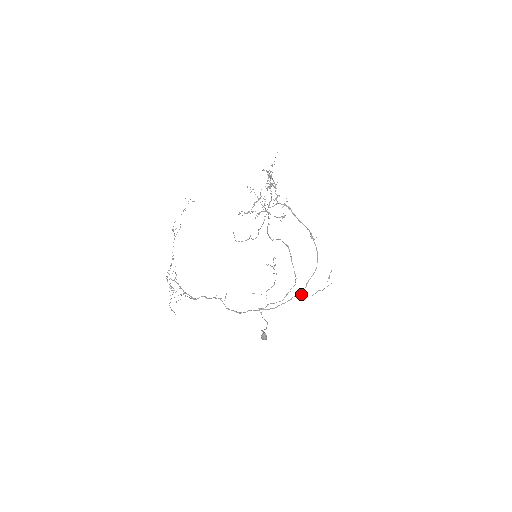
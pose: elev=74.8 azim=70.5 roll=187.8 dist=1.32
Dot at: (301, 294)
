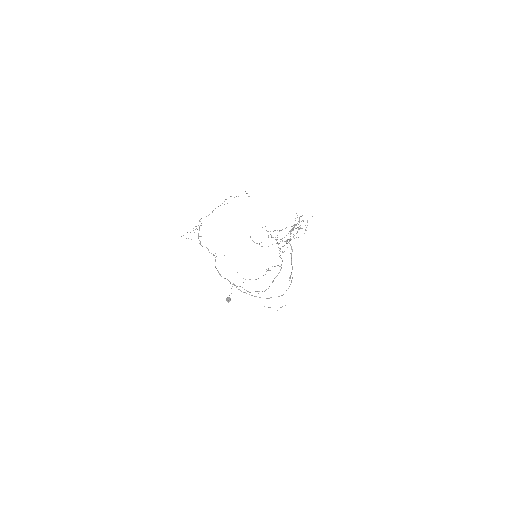
Dot at: occluded
